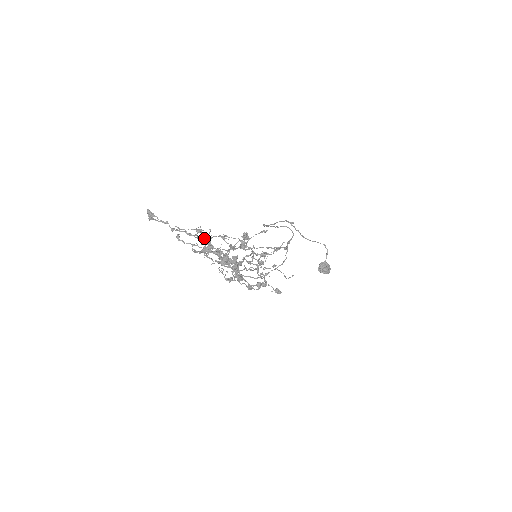
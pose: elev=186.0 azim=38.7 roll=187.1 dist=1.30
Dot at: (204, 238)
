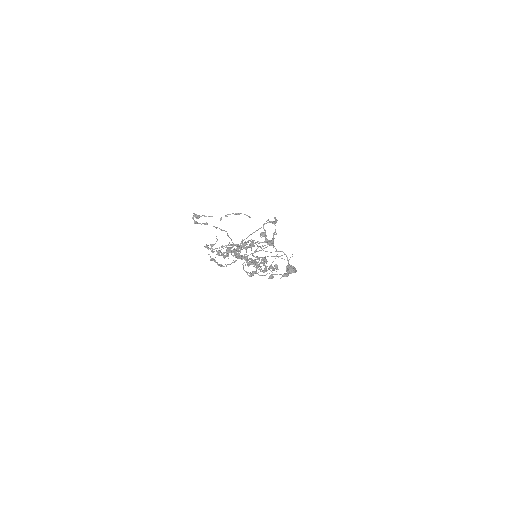
Dot at: (217, 251)
